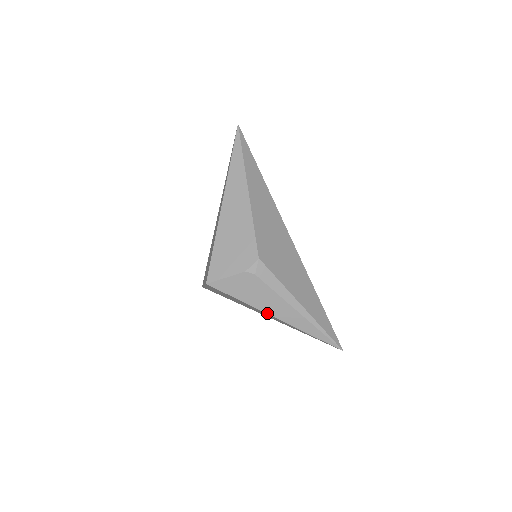
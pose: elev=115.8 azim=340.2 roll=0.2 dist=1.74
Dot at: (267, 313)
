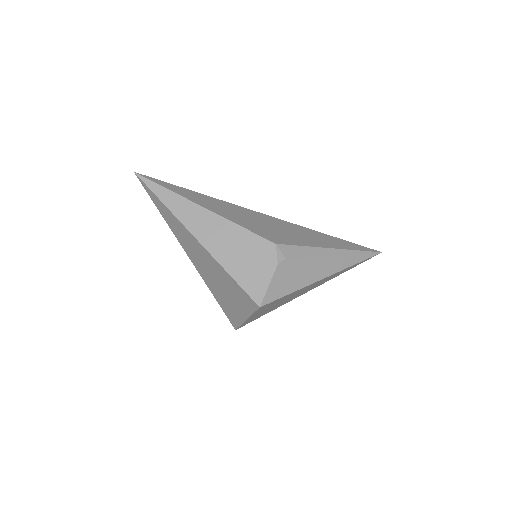
Dot at: (317, 281)
